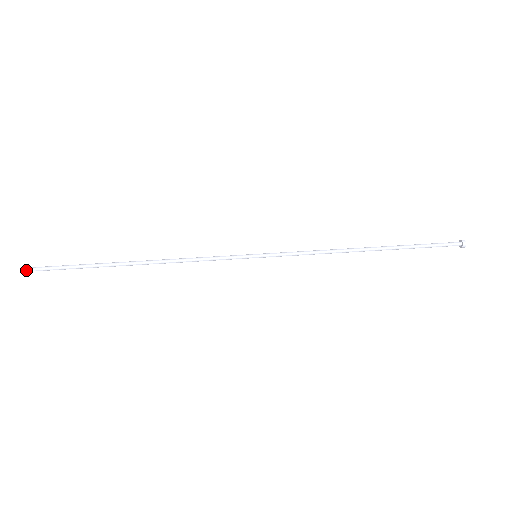
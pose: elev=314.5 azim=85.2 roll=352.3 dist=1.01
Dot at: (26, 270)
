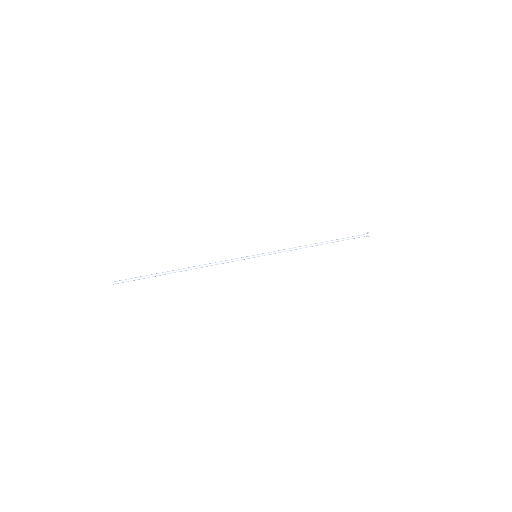
Dot at: (113, 284)
